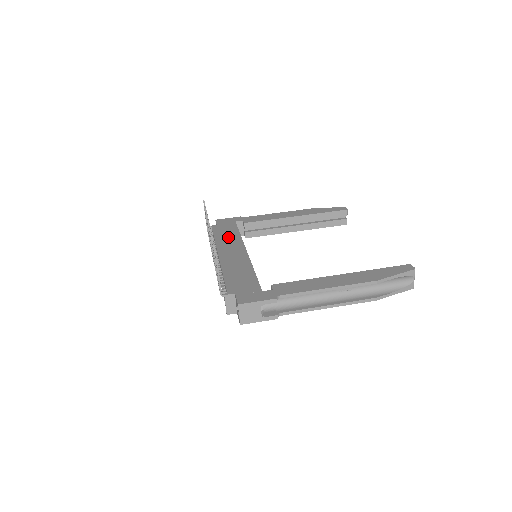
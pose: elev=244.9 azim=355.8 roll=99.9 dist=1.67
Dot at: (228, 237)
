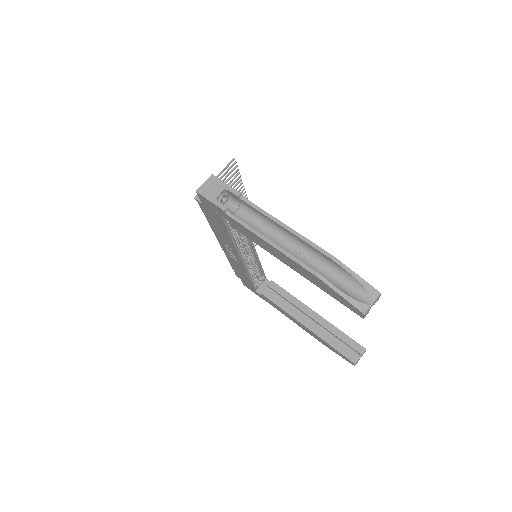
Dot at: occluded
